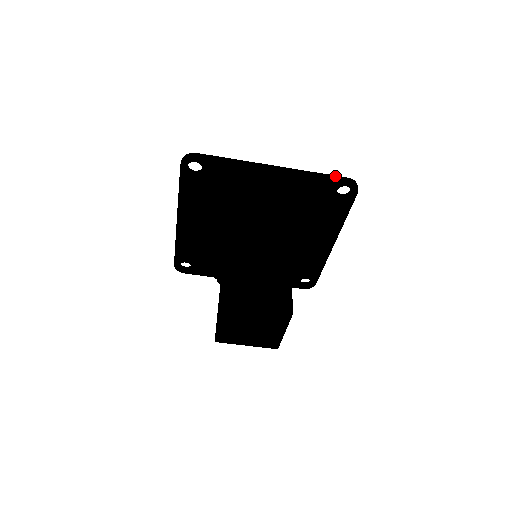
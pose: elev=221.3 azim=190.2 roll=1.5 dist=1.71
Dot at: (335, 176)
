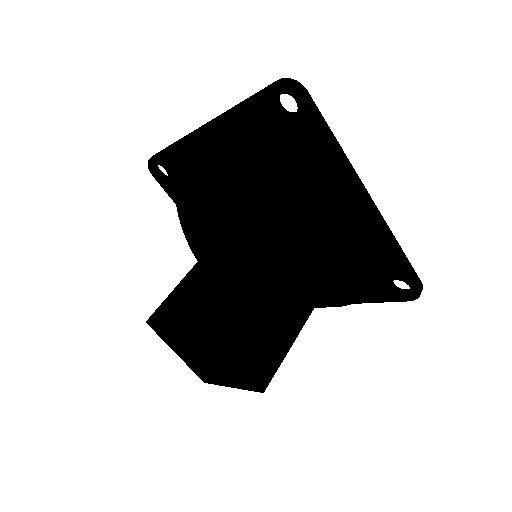
Dot at: (261, 90)
